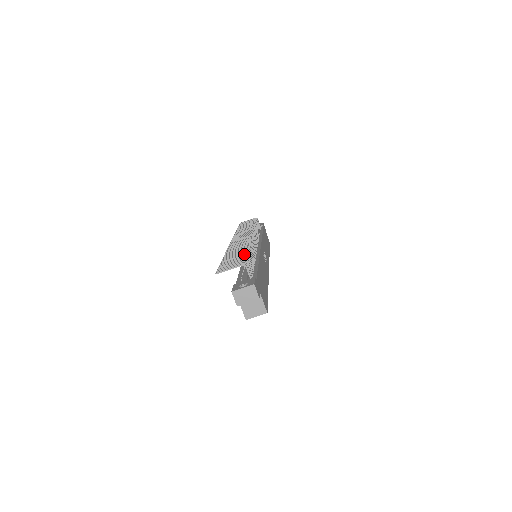
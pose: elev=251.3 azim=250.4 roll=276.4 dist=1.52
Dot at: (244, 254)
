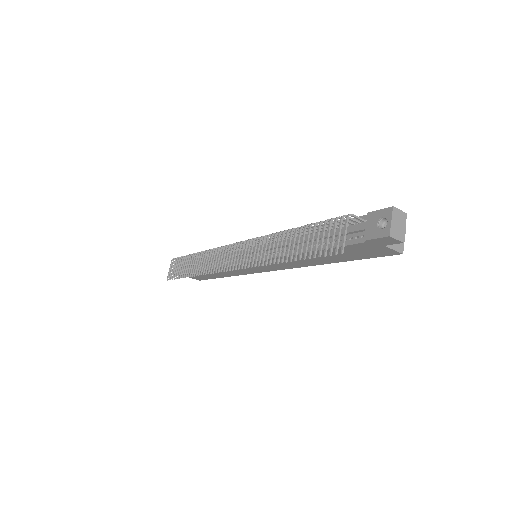
Dot at: occluded
